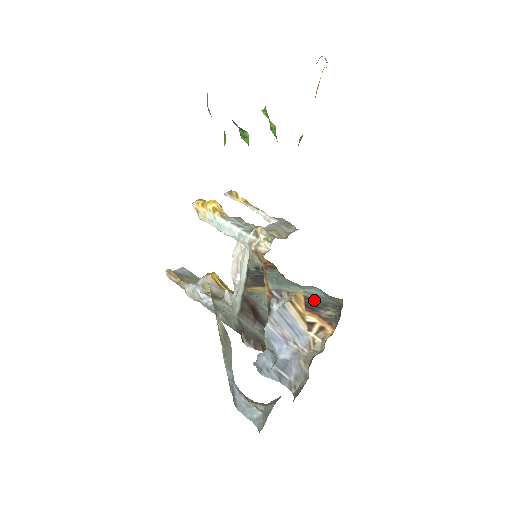
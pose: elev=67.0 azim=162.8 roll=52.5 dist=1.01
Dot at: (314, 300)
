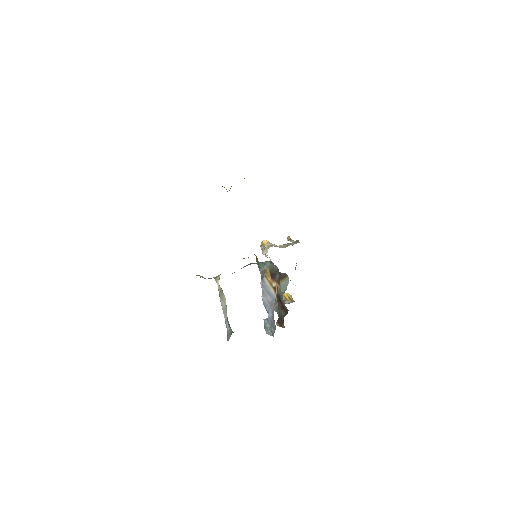
Dot at: (272, 271)
